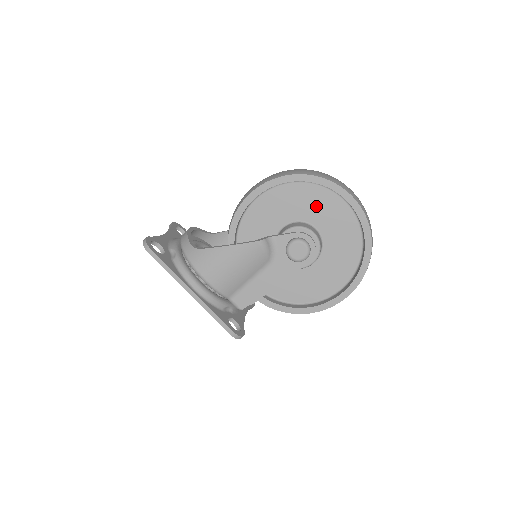
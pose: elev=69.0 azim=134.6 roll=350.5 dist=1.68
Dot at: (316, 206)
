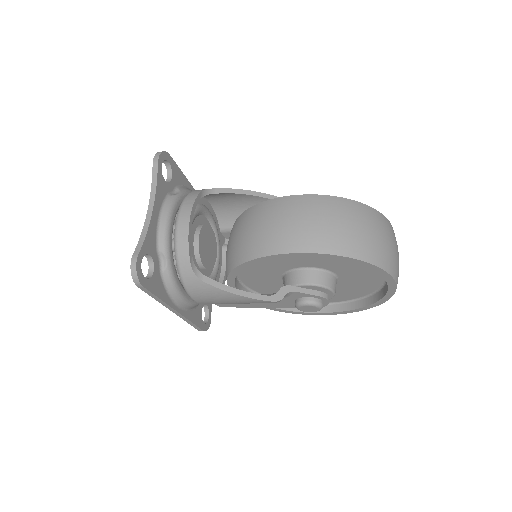
Dot at: (354, 269)
